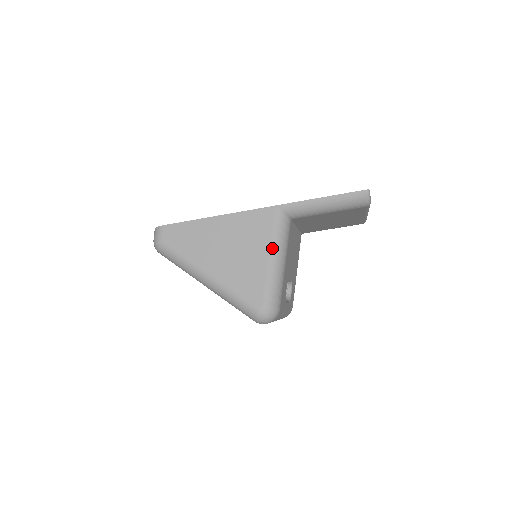
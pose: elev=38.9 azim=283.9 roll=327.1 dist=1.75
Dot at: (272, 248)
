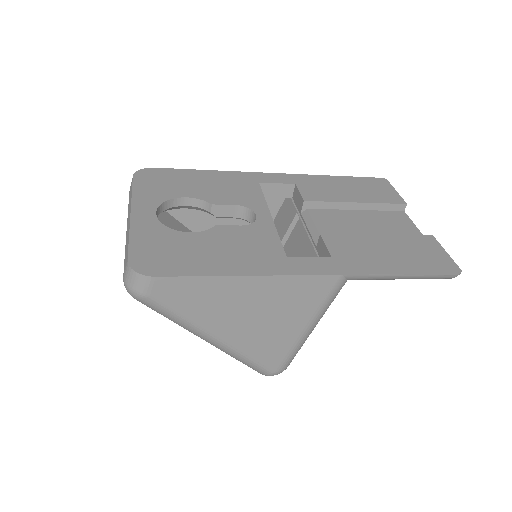
Dot at: (314, 319)
